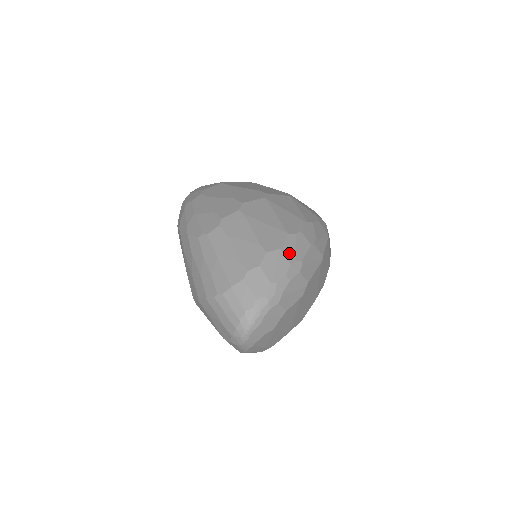
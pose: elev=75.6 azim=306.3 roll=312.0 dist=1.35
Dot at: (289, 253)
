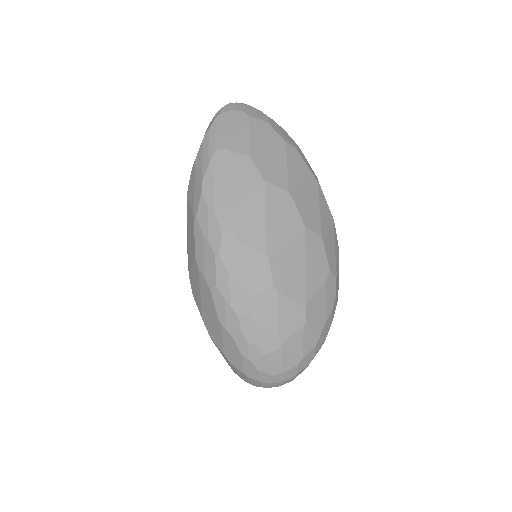
Dot at: occluded
